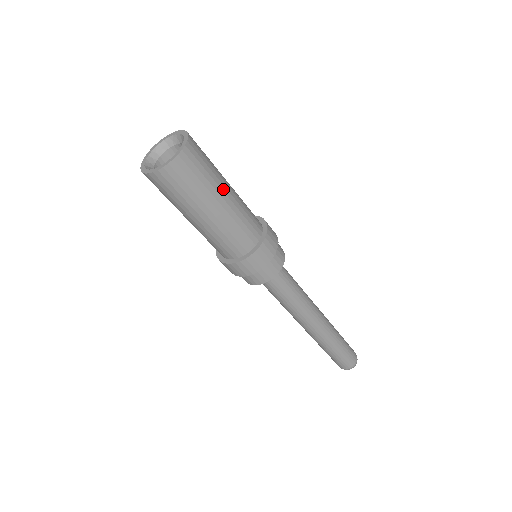
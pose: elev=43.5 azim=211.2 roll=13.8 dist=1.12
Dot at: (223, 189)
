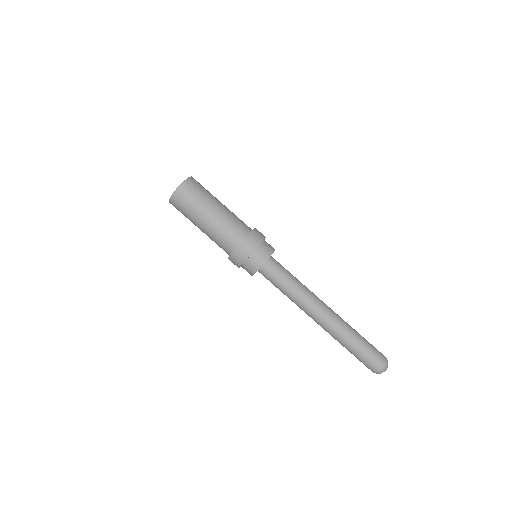
Dot at: (213, 205)
